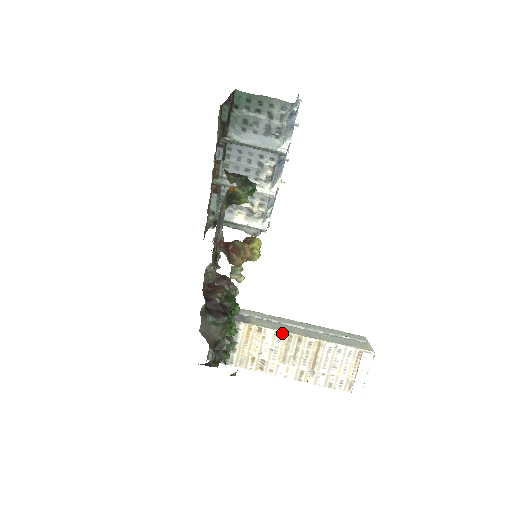
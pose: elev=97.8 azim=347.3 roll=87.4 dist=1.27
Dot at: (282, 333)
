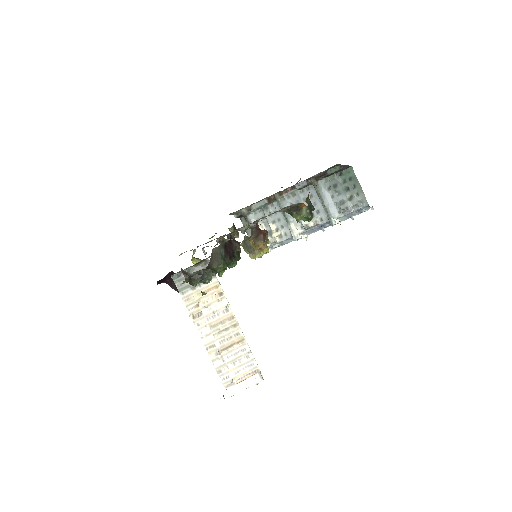
Dot at: (231, 310)
